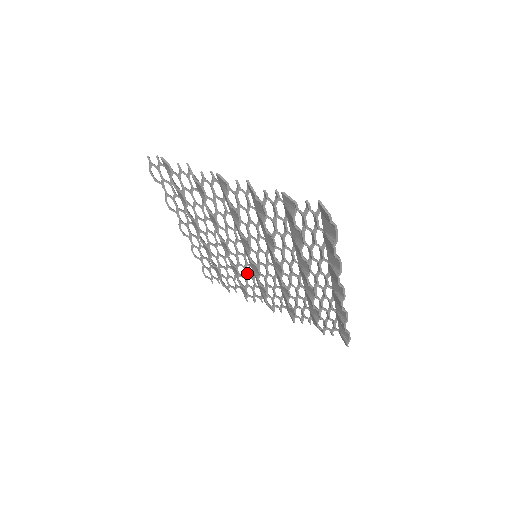
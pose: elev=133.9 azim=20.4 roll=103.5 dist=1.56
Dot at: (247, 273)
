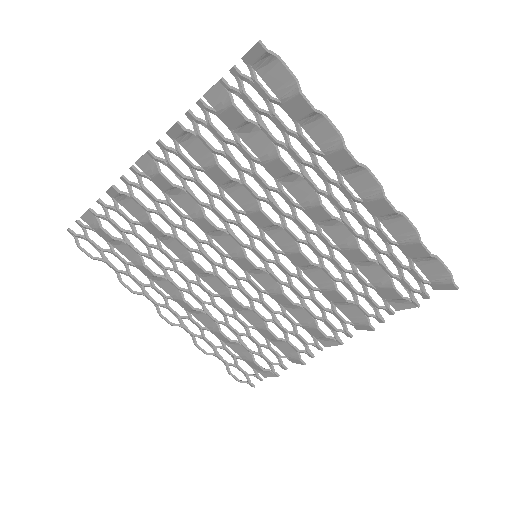
Dot at: (270, 307)
